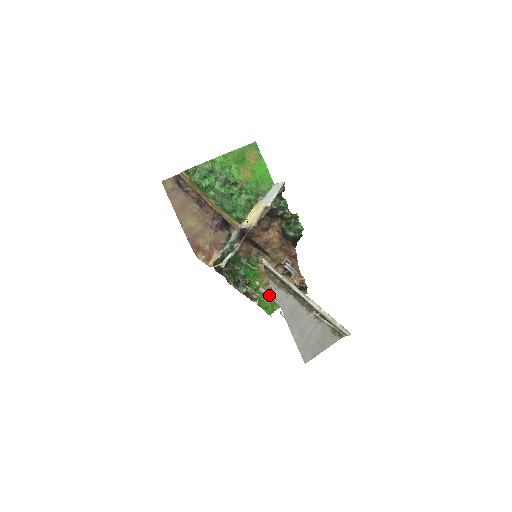
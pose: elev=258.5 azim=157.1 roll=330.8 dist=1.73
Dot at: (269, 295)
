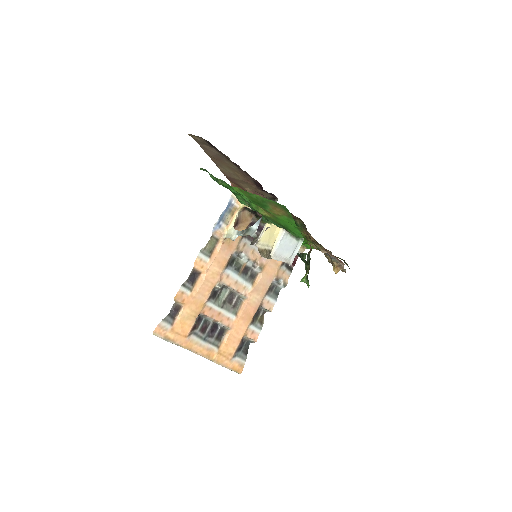
Dot at: (236, 291)
